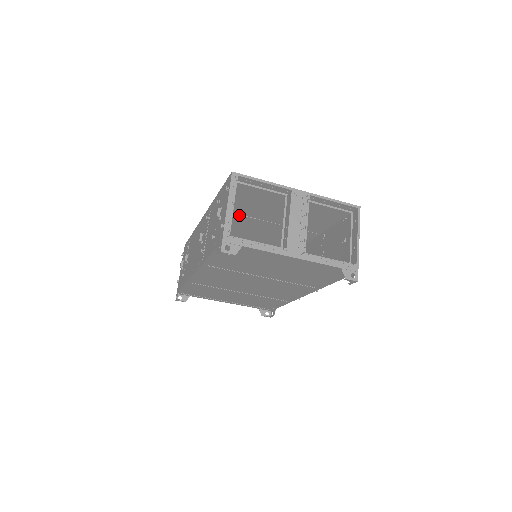
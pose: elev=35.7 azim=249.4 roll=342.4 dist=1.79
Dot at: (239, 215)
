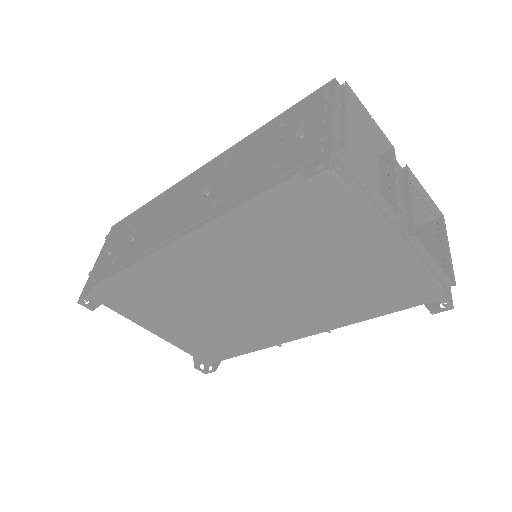
Dot at: occluded
